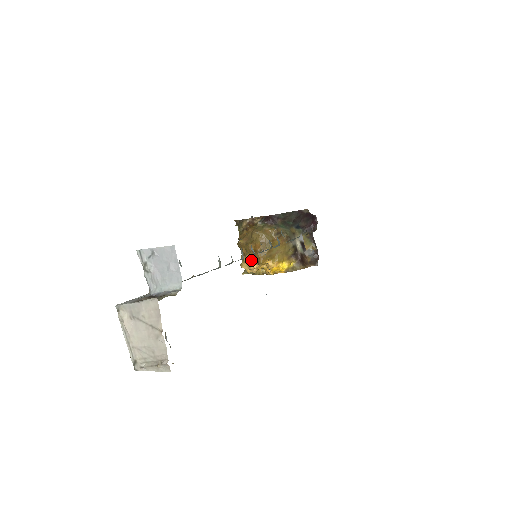
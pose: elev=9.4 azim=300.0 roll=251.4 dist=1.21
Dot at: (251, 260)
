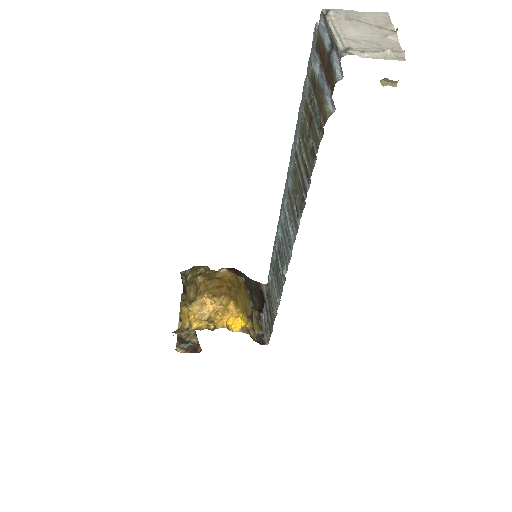
Dot at: (213, 295)
